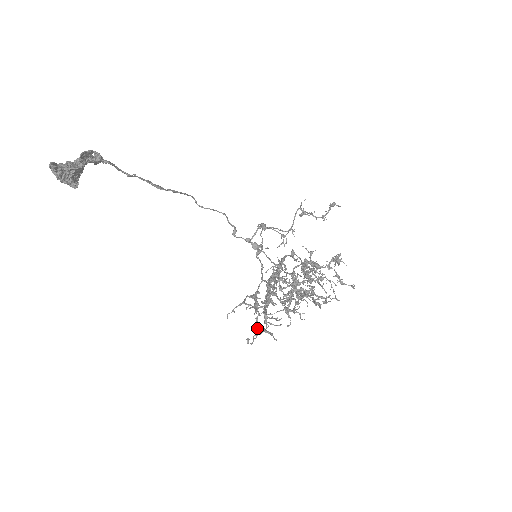
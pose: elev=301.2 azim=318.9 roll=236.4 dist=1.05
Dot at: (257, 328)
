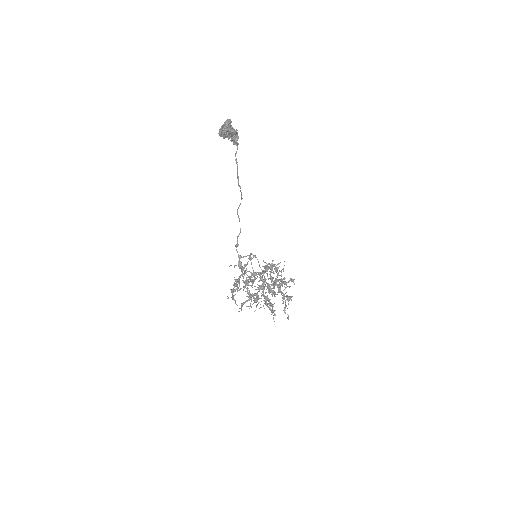
Dot at: (232, 290)
